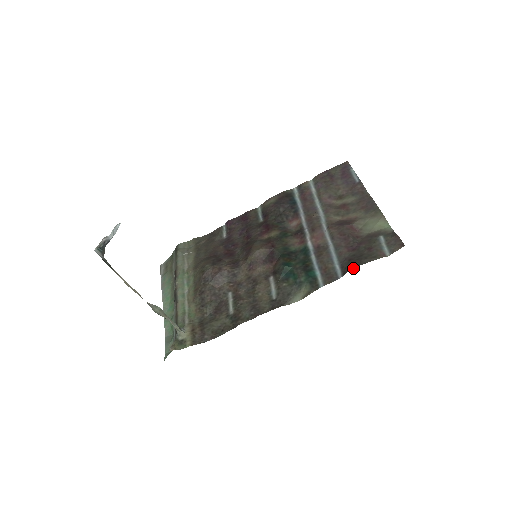
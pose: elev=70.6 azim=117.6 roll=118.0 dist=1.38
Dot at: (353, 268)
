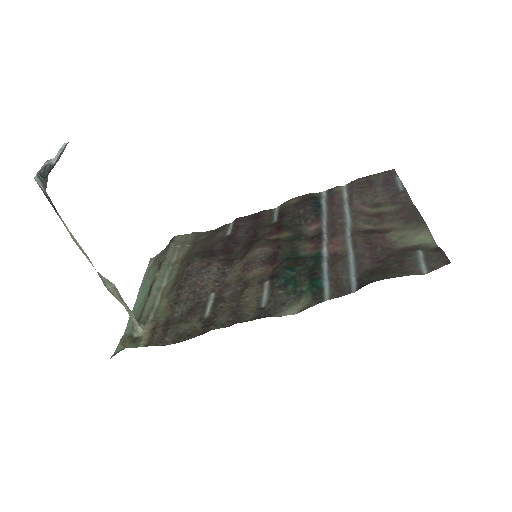
Dot at: (373, 281)
